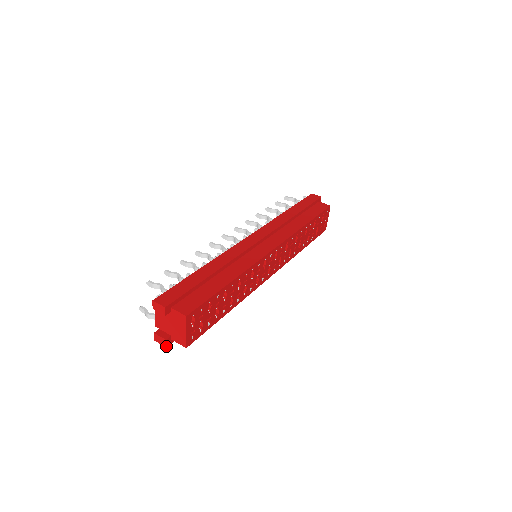
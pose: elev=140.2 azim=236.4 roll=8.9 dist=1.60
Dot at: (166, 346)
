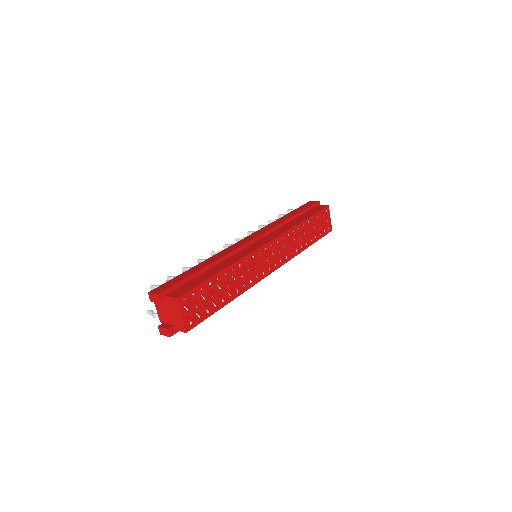
Dot at: (170, 336)
